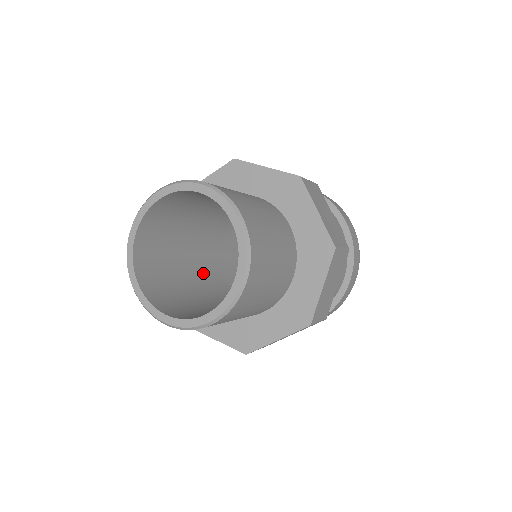
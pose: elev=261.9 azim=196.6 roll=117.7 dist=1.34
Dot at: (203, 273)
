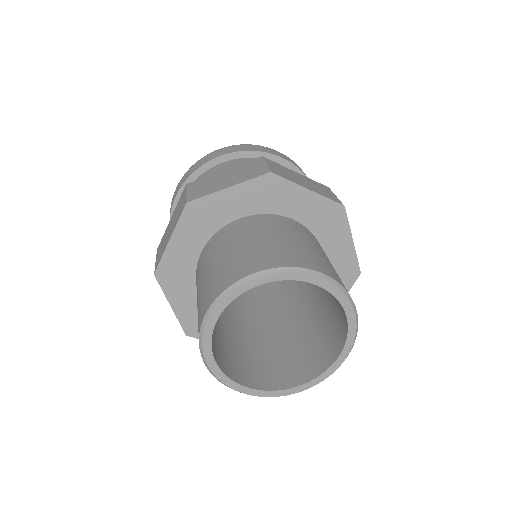
Dot at: occluded
